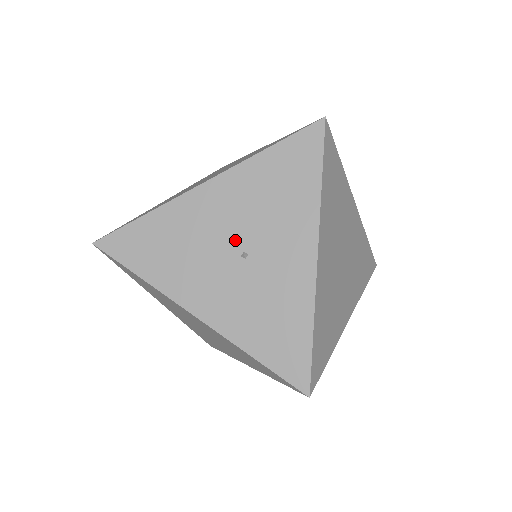
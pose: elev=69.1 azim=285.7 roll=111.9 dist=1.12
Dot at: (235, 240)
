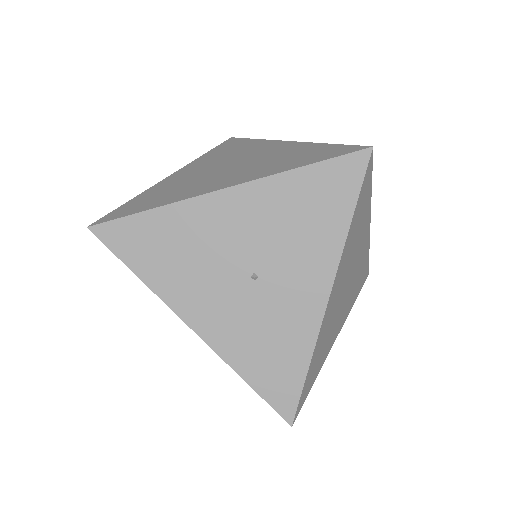
Dot at: (247, 258)
